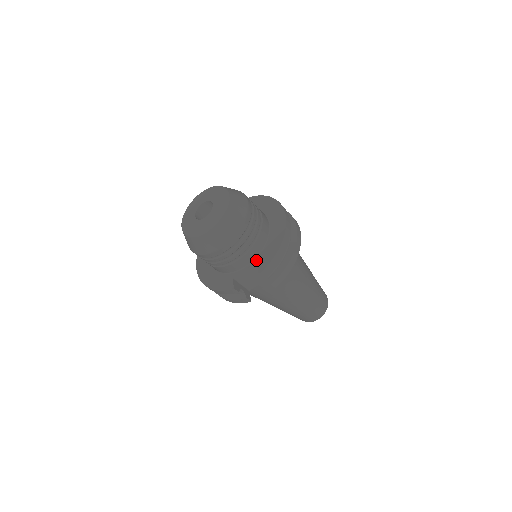
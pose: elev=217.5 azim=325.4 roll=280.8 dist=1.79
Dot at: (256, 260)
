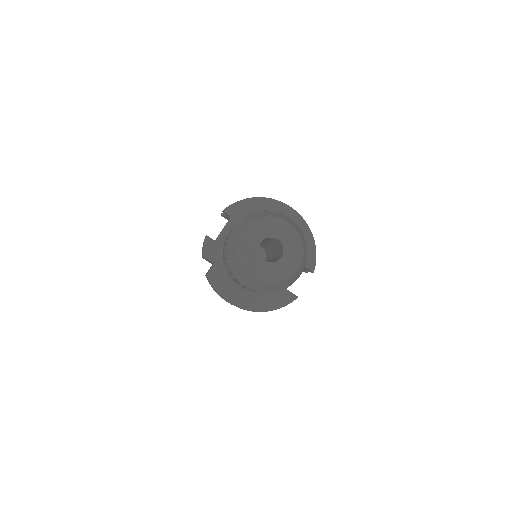
Dot at: occluded
